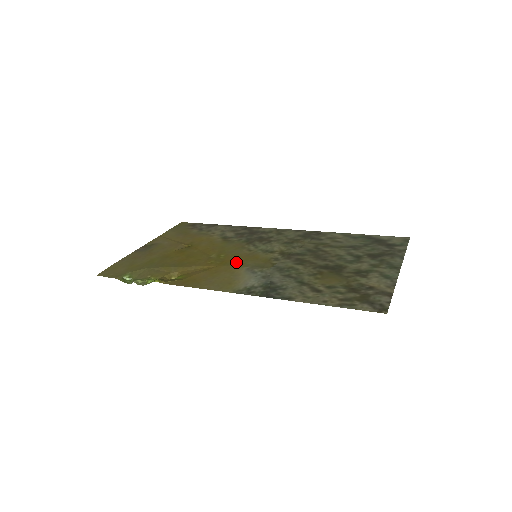
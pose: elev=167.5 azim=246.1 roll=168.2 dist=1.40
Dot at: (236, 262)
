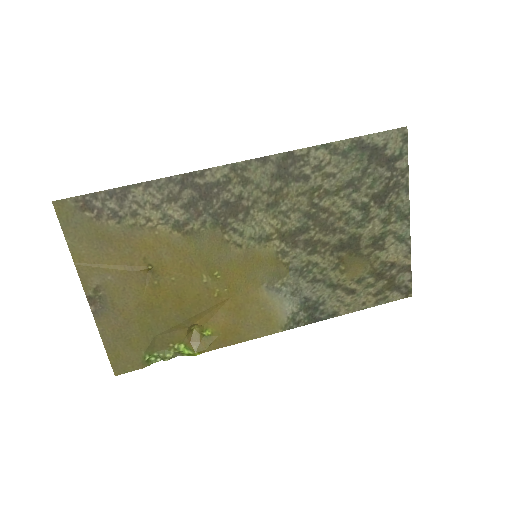
Dot at: (245, 280)
